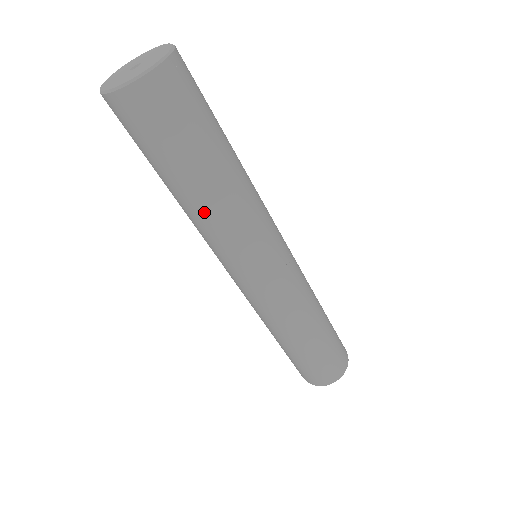
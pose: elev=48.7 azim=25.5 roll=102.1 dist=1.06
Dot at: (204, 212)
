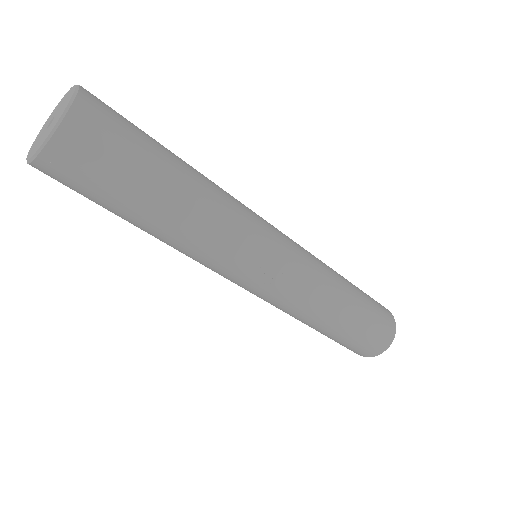
Dot at: occluded
